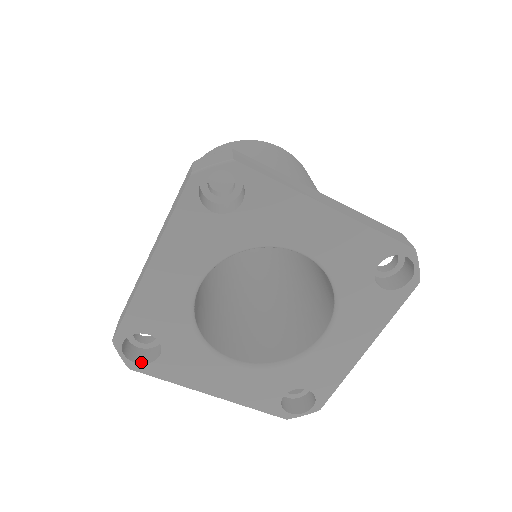
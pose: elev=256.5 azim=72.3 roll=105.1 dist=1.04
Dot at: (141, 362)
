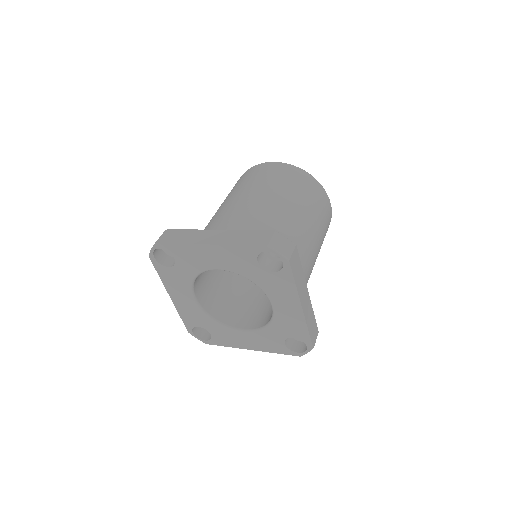
Dot at: (157, 259)
